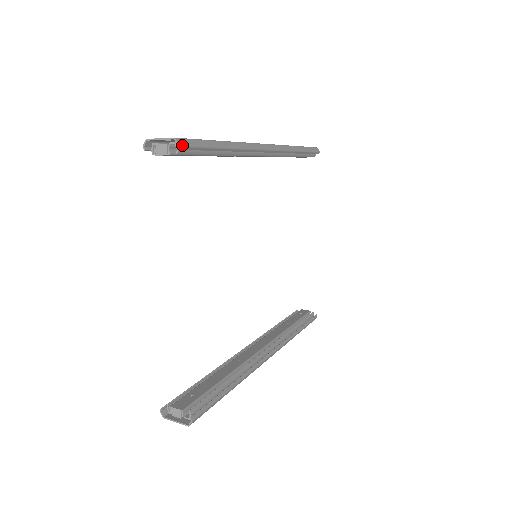
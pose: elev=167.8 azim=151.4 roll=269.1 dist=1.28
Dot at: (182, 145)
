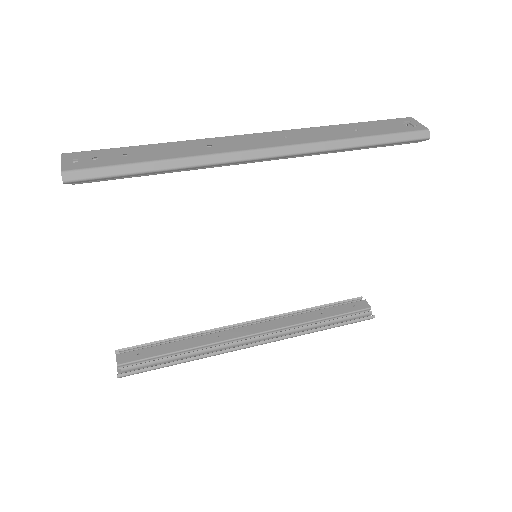
Dot at: (69, 180)
